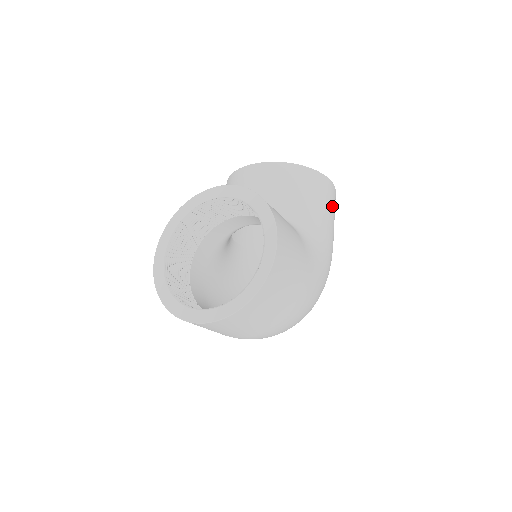
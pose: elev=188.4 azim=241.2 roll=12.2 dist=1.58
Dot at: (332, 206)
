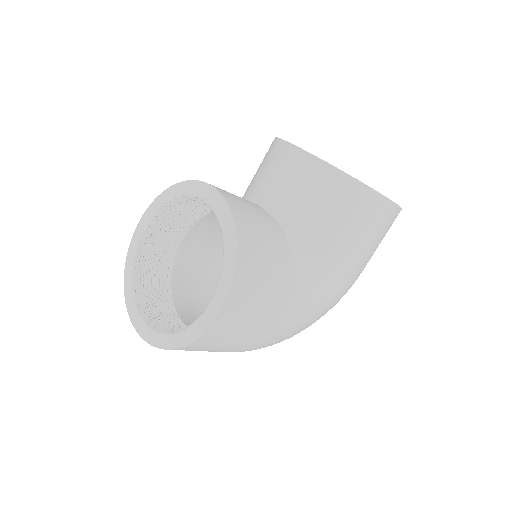
Dot at: (377, 232)
